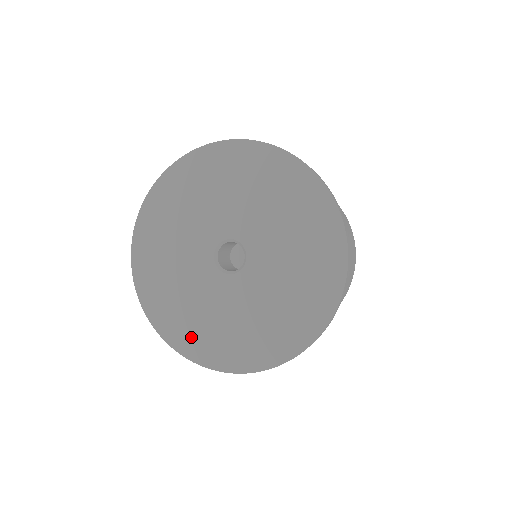
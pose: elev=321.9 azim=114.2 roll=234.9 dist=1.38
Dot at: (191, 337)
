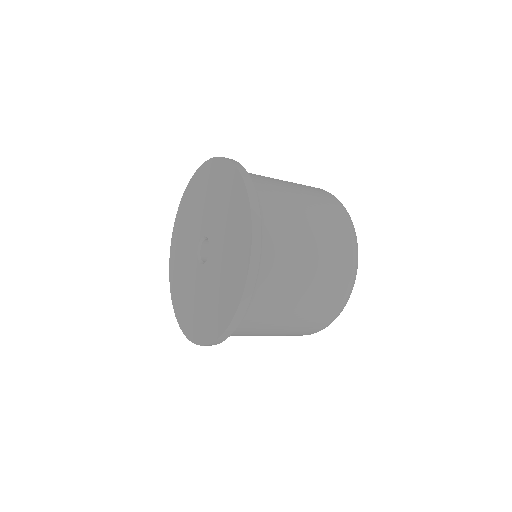
Dot at: (200, 326)
